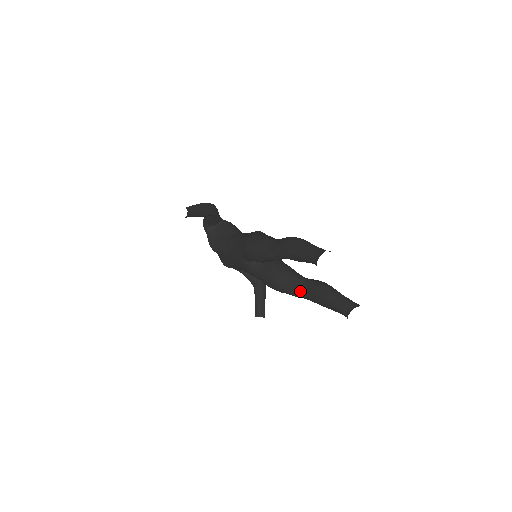
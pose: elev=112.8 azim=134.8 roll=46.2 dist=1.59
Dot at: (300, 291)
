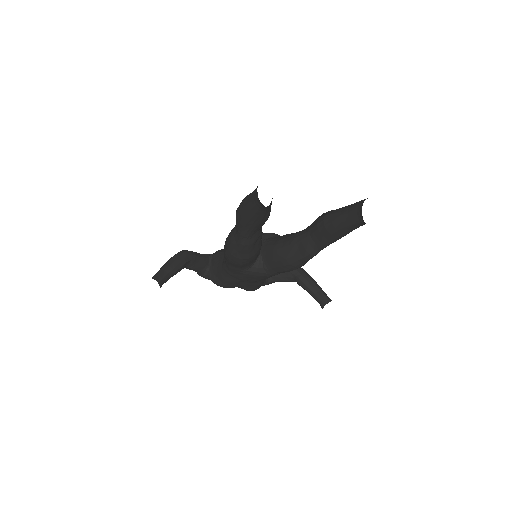
Dot at: (311, 246)
